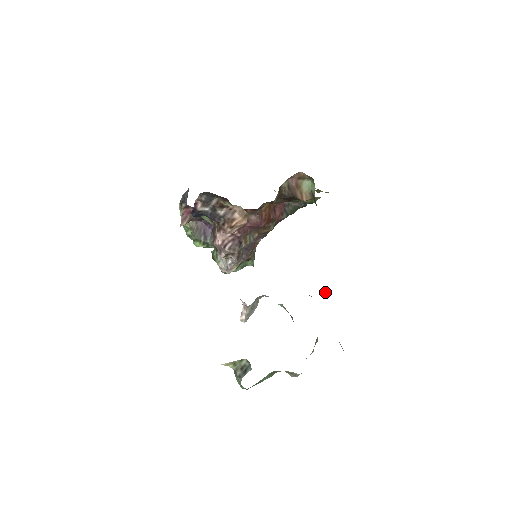
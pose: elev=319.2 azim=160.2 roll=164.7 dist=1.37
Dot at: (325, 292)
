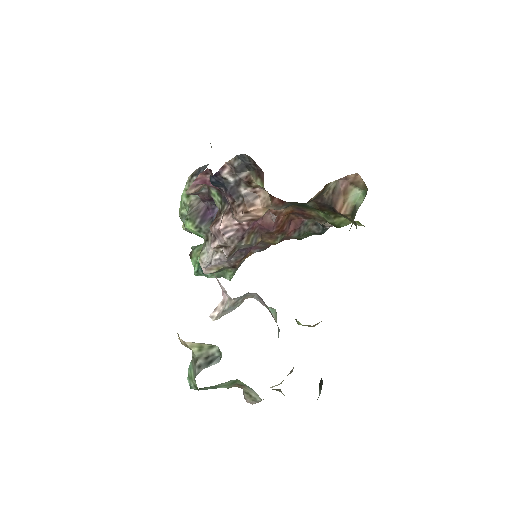
Dot at: (318, 323)
